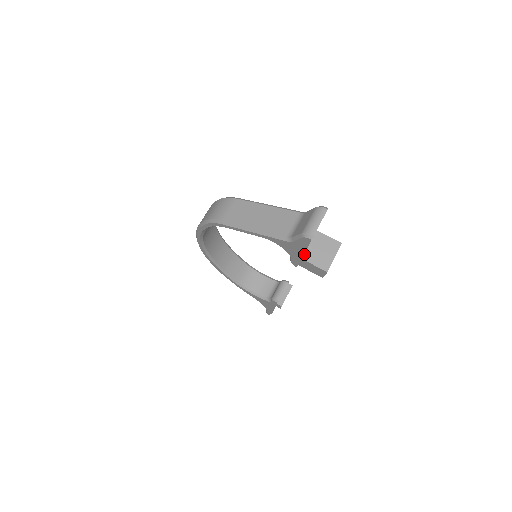
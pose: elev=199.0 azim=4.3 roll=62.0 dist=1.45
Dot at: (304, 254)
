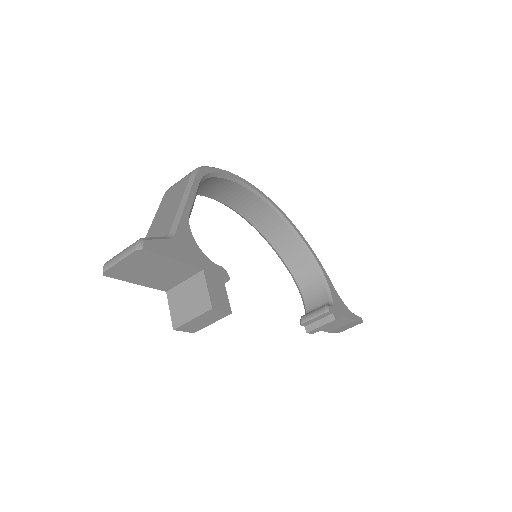
Dot at: (172, 288)
